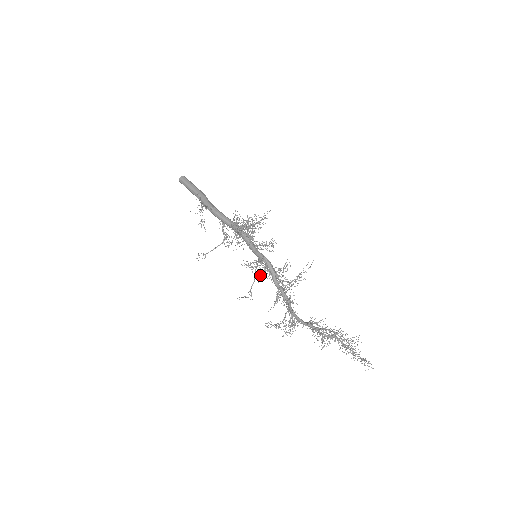
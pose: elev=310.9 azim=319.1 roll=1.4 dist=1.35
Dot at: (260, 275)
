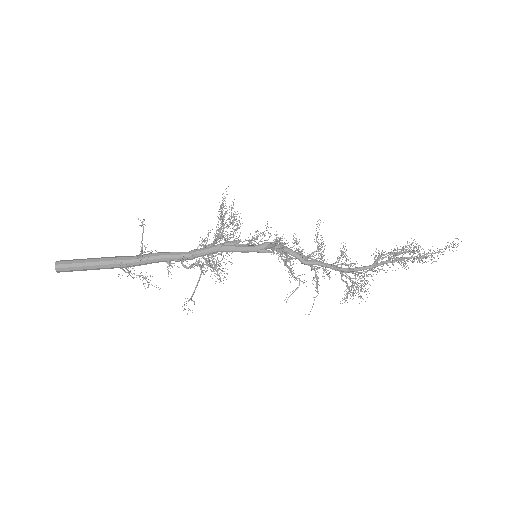
Dot at: (288, 258)
